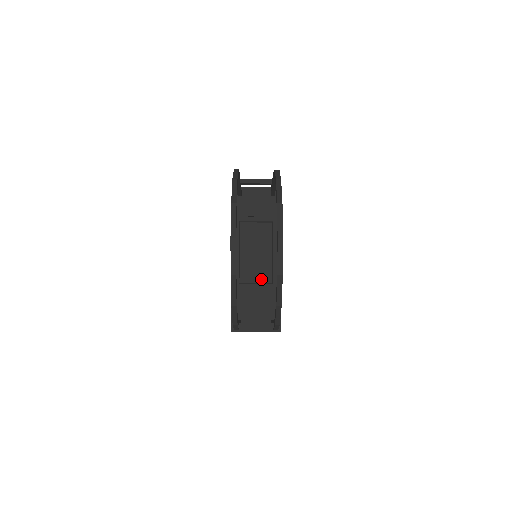
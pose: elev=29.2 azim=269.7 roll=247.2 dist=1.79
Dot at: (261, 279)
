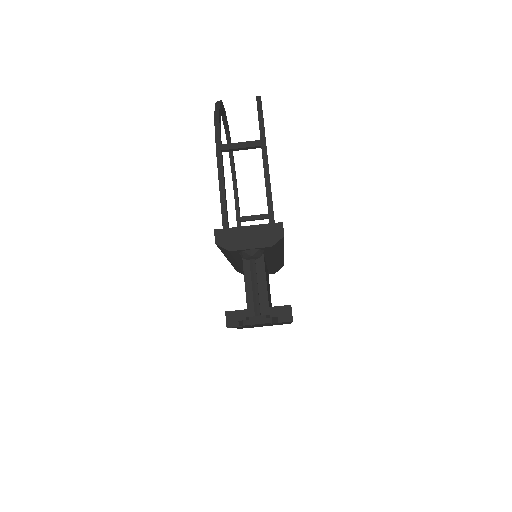
Dot at: occluded
